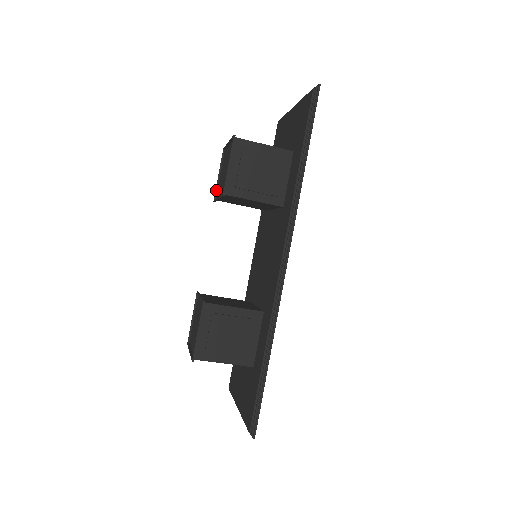
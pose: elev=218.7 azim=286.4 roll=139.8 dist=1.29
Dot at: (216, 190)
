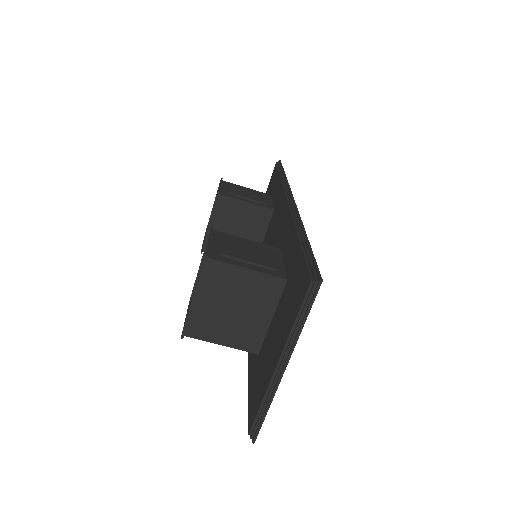
Dot at: occluded
